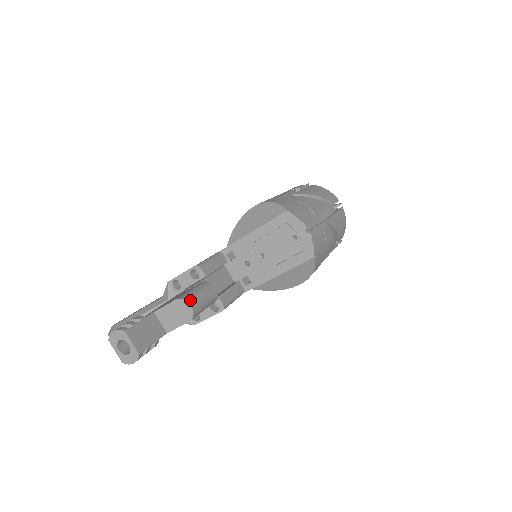
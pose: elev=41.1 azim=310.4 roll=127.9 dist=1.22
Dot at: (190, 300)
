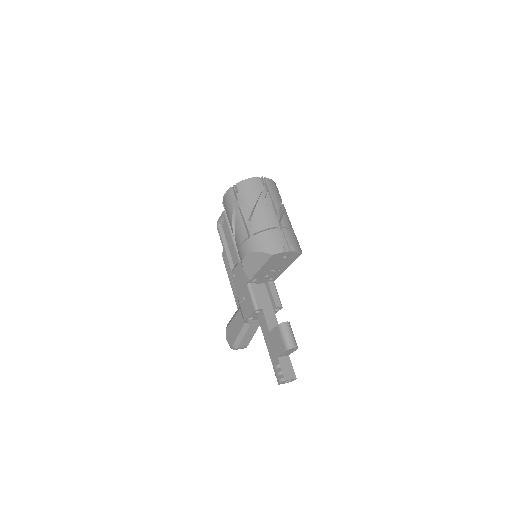
Dot at: (292, 346)
